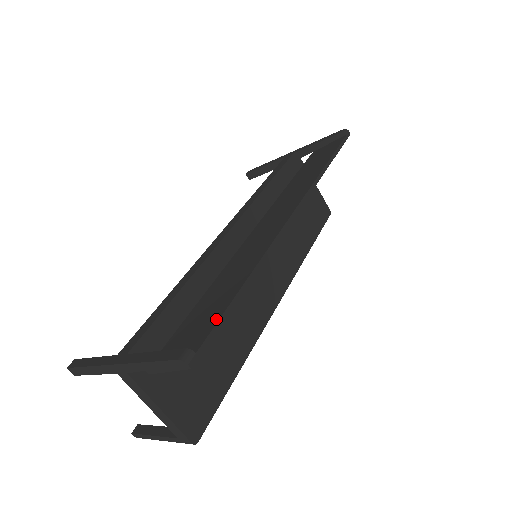
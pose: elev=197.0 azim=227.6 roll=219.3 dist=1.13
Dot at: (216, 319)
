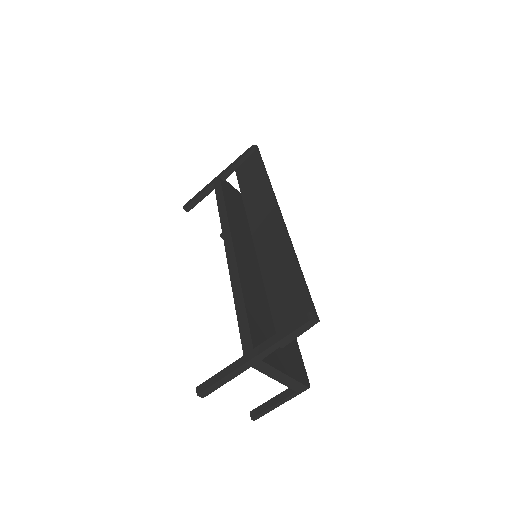
Dot at: (304, 291)
